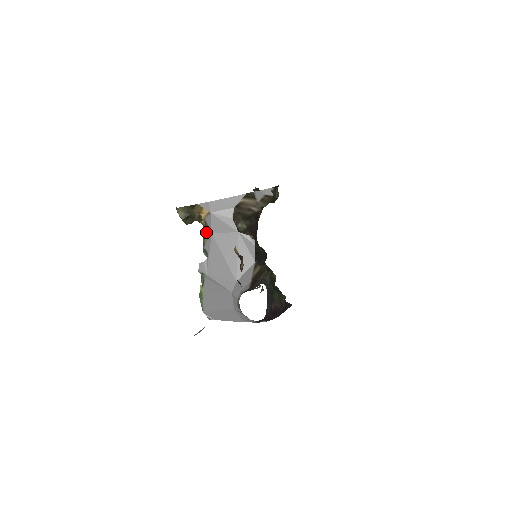
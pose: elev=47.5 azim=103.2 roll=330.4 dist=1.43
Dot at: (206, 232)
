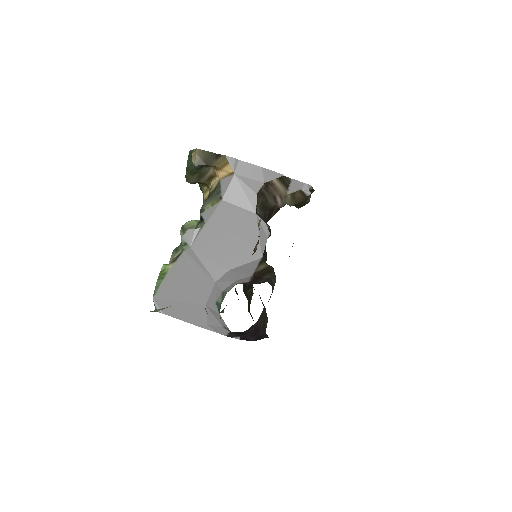
Dot at: (213, 197)
